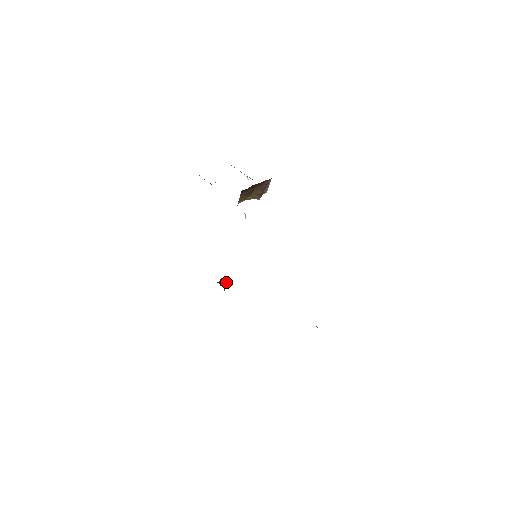
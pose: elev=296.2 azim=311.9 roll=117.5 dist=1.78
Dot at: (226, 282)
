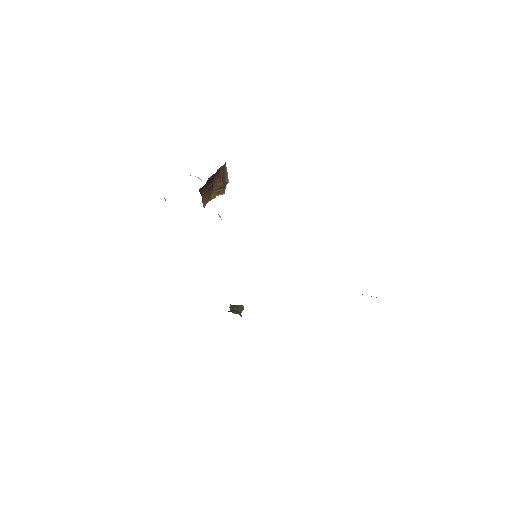
Dot at: (238, 307)
